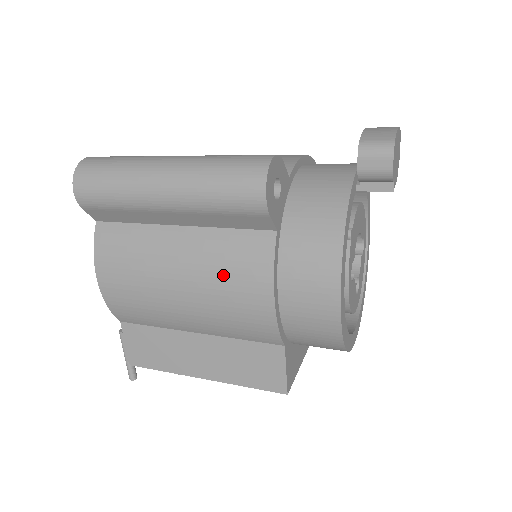
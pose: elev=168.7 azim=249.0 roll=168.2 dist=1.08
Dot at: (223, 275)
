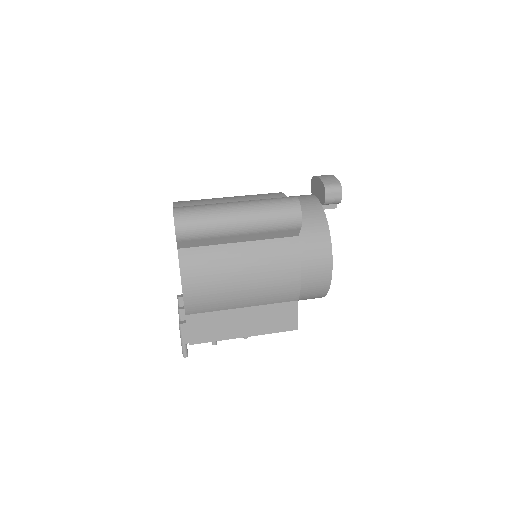
Dot at: (272, 266)
